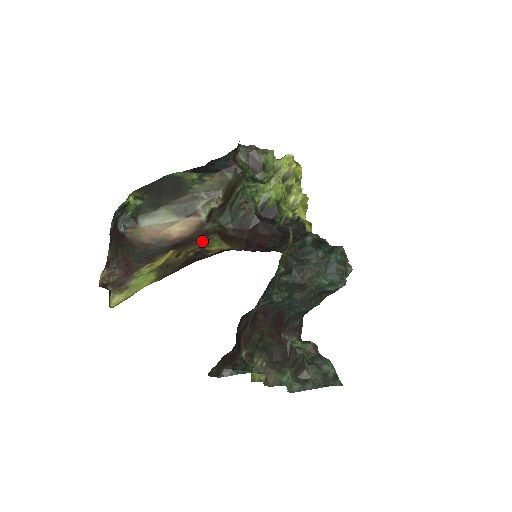
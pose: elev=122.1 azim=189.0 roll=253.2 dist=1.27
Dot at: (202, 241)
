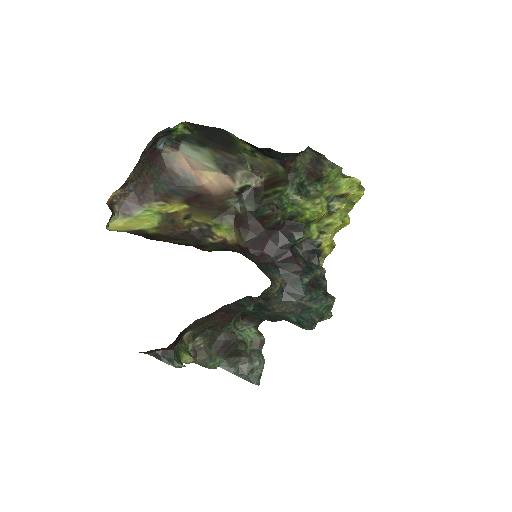
Dot at: (215, 217)
